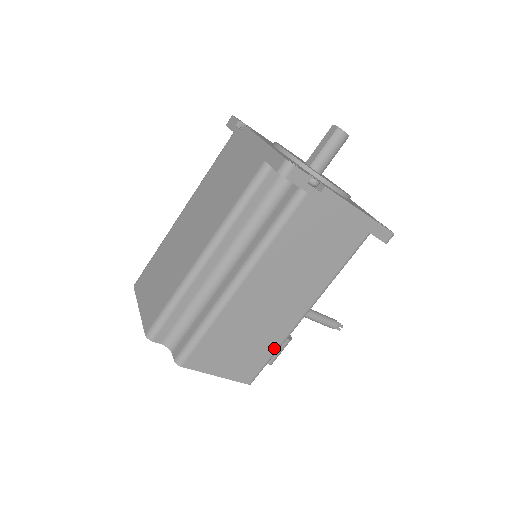
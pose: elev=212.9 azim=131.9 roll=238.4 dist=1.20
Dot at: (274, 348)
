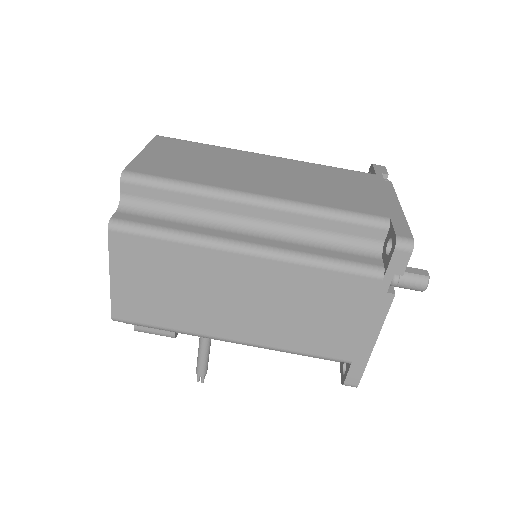
Dot at: (173, 326)
